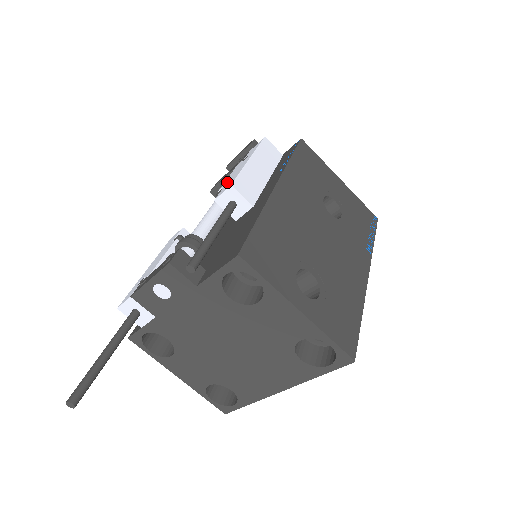
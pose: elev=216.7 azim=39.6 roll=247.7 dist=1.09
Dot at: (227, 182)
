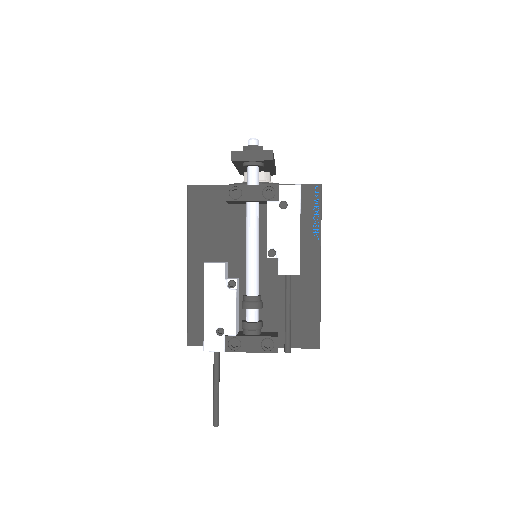
Dot at: (280, 248)
